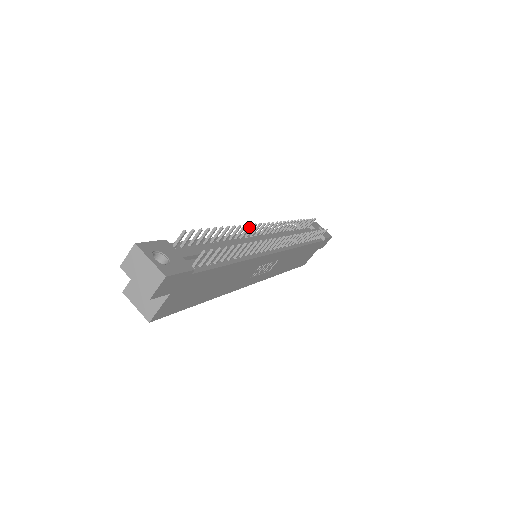
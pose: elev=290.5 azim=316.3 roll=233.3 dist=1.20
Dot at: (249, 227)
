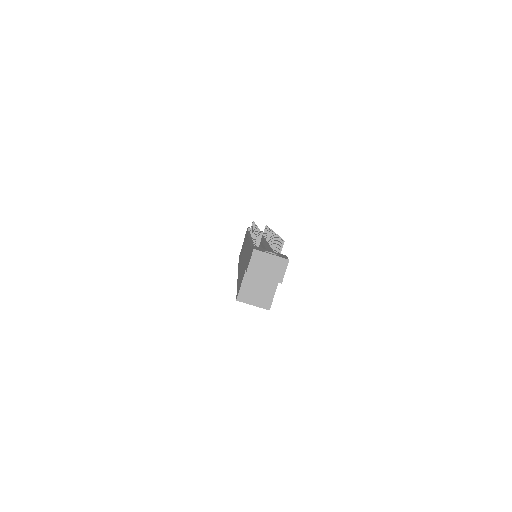
Dot at: occluded
